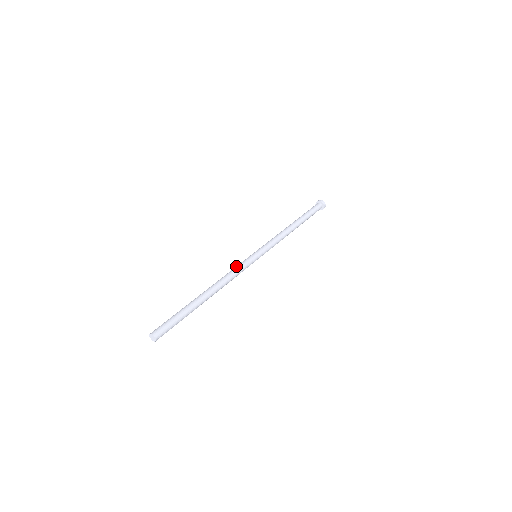
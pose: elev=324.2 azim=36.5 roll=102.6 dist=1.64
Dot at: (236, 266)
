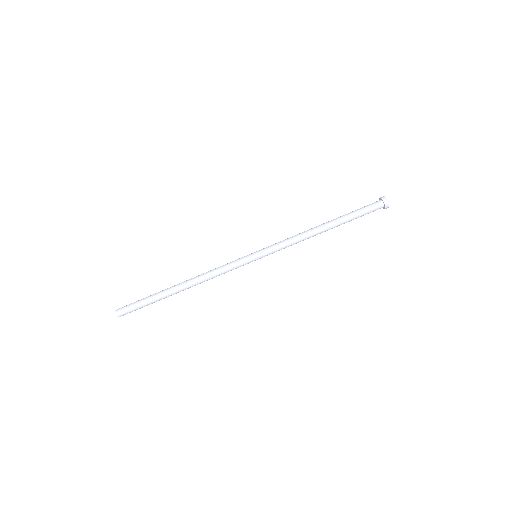
Dot at: (227, 266)
